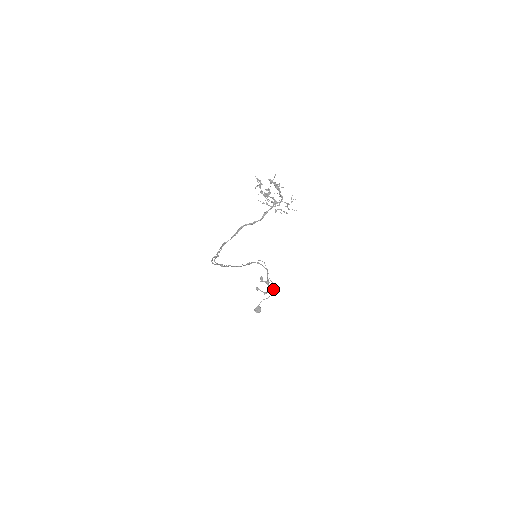
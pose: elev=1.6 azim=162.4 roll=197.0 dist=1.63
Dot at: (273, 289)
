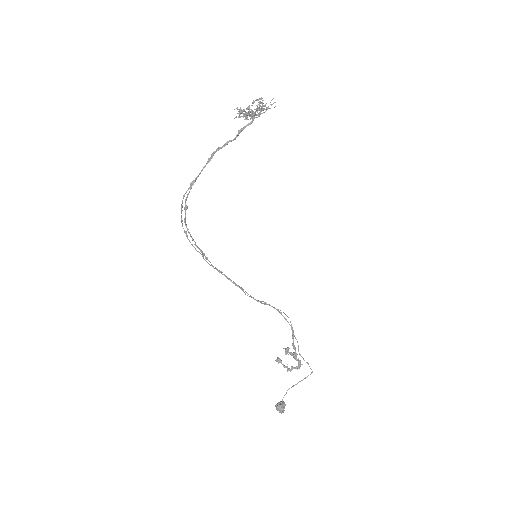
Dot at: (301, 364)
